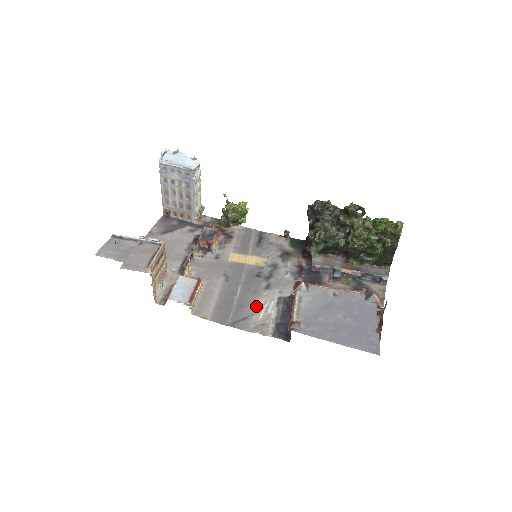
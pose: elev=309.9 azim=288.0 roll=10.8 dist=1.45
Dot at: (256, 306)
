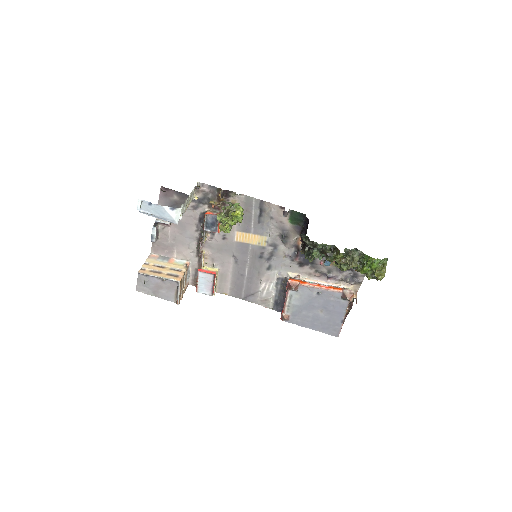
Dot at: (260, 285)
